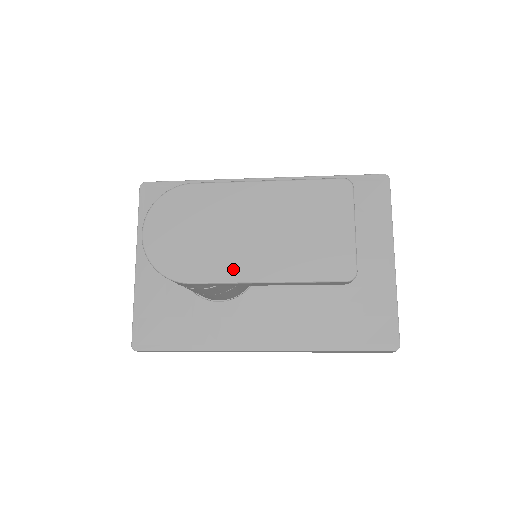
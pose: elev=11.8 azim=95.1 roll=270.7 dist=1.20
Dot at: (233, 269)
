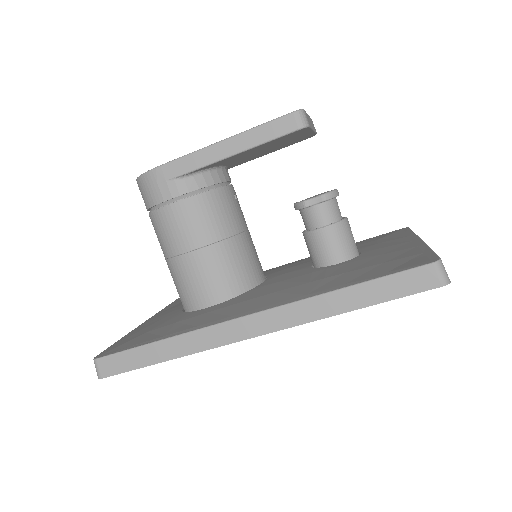
Dot at: occluded
